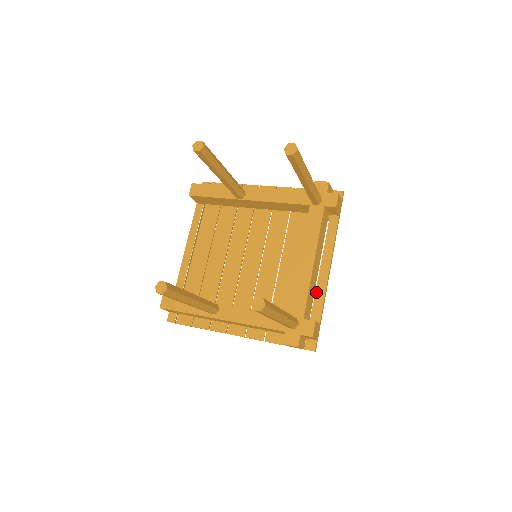
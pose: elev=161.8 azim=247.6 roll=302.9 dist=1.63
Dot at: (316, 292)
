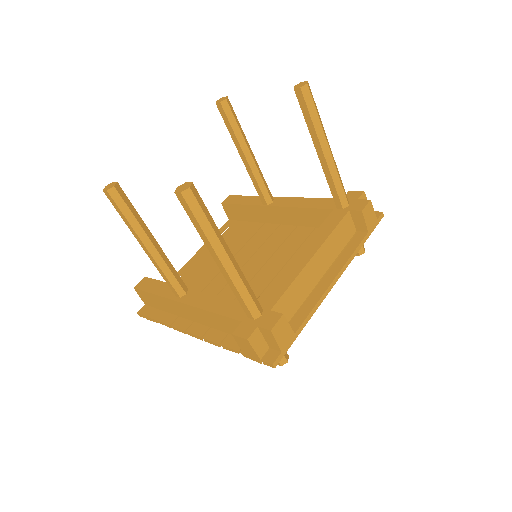
Dot at: (306, 301)
